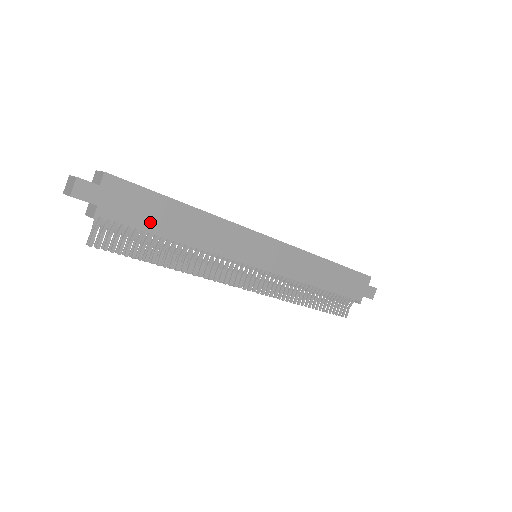
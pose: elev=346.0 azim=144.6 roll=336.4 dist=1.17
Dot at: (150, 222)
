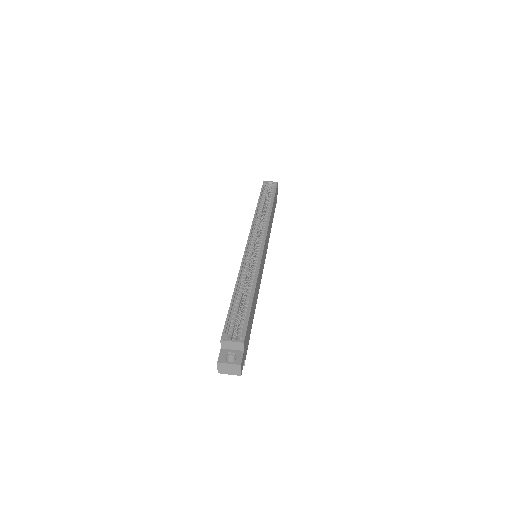
Dot at: (251, 326)
